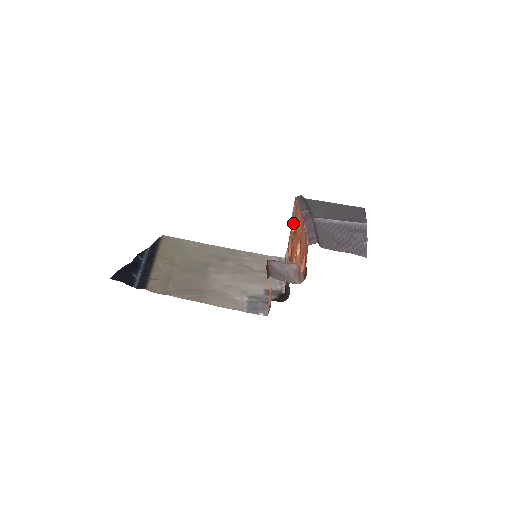
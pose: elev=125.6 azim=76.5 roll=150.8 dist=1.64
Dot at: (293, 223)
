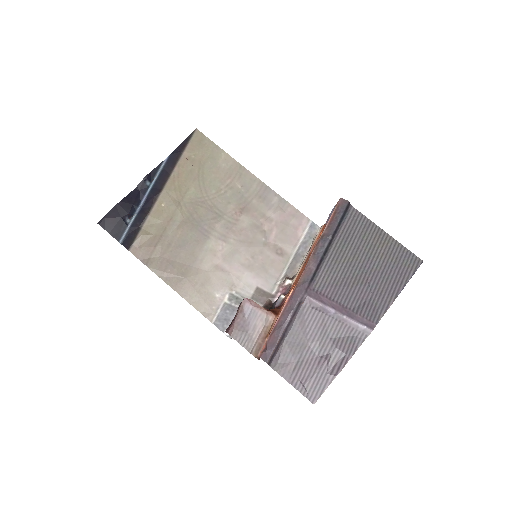
Dot at: (324, 226)
